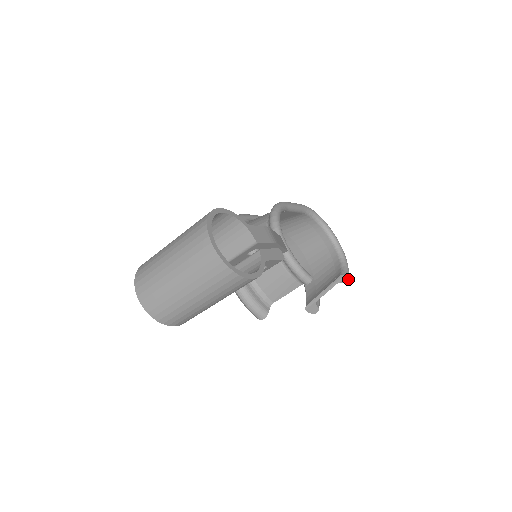
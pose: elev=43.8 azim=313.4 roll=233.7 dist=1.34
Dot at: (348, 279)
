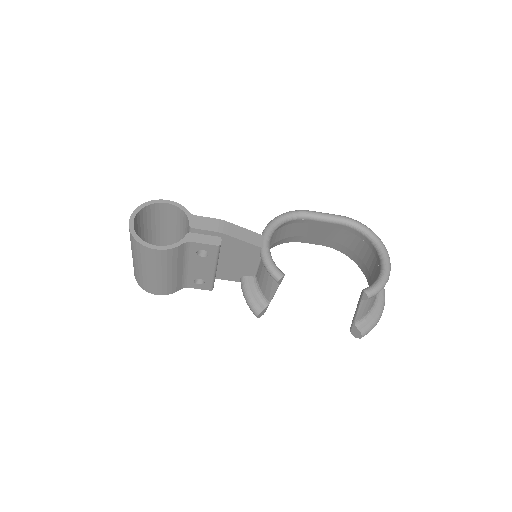
Dot at: (368, 295)
